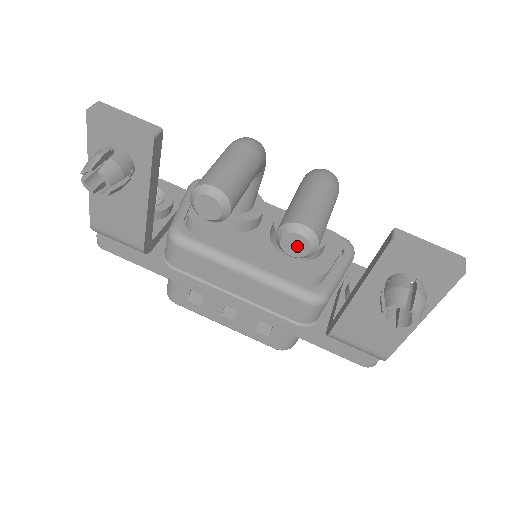
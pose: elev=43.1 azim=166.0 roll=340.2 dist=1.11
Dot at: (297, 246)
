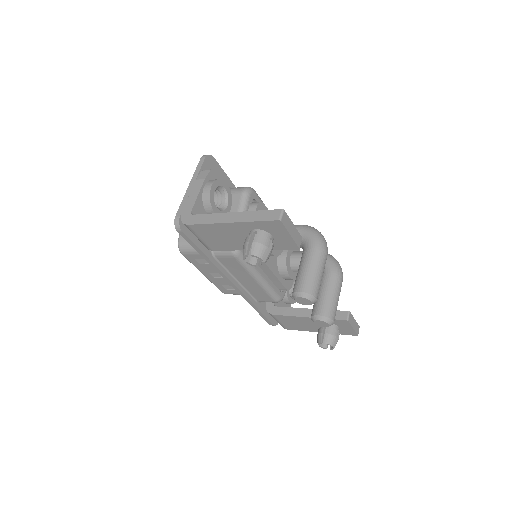
Dot at: (322, 324)
